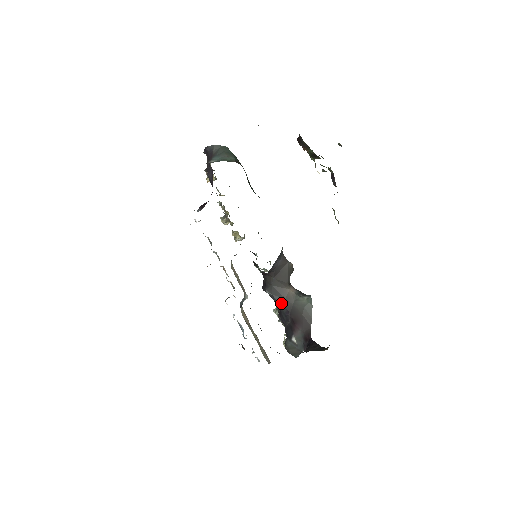
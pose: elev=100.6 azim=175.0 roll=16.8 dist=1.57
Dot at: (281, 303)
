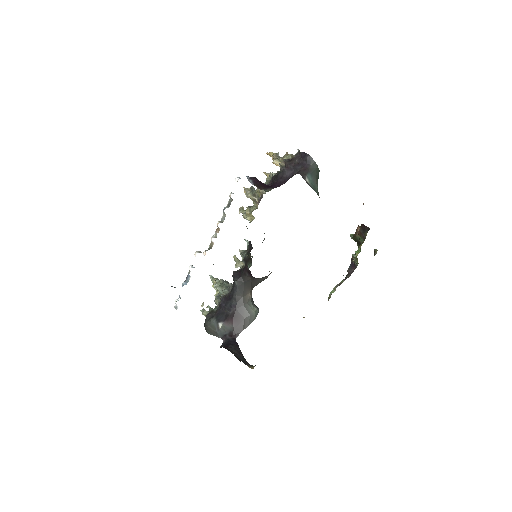
Dot at: (237, 297)
